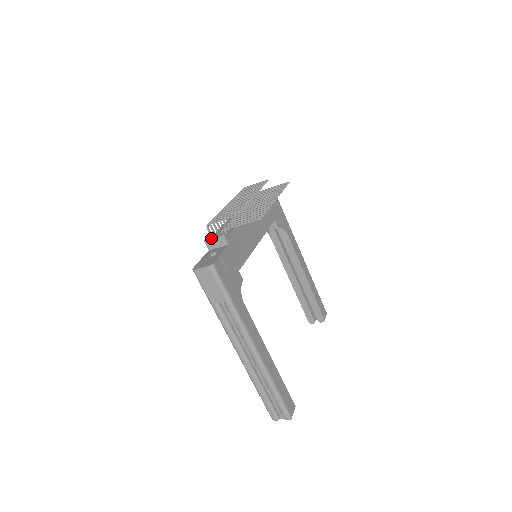
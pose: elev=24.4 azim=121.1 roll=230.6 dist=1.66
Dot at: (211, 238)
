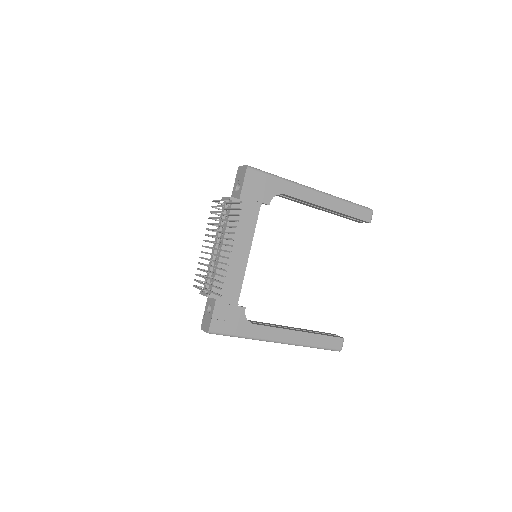
Dot at: occluded
